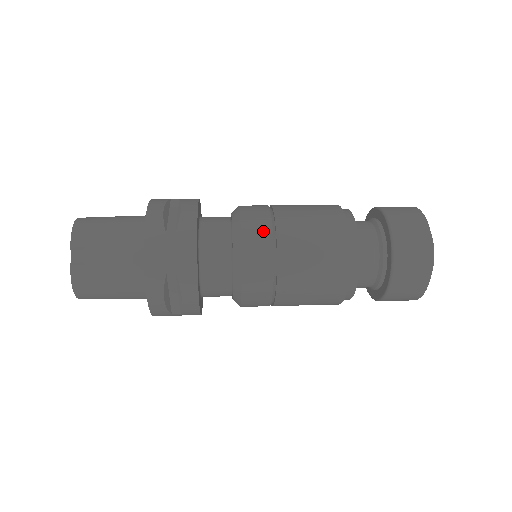
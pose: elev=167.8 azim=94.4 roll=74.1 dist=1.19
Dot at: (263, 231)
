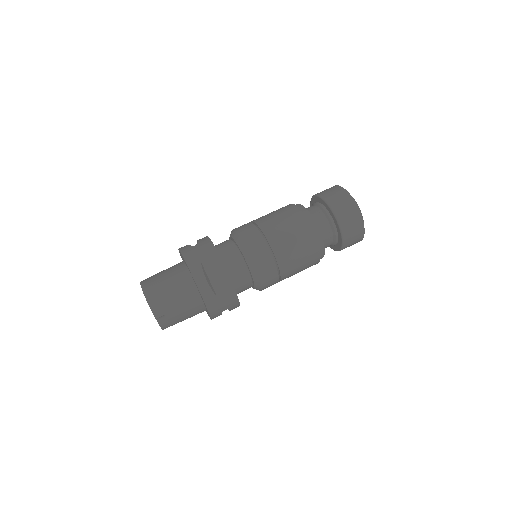
Dot at: (270, 266)
